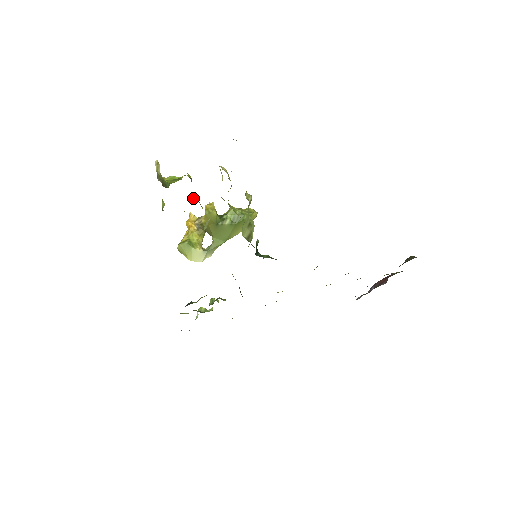
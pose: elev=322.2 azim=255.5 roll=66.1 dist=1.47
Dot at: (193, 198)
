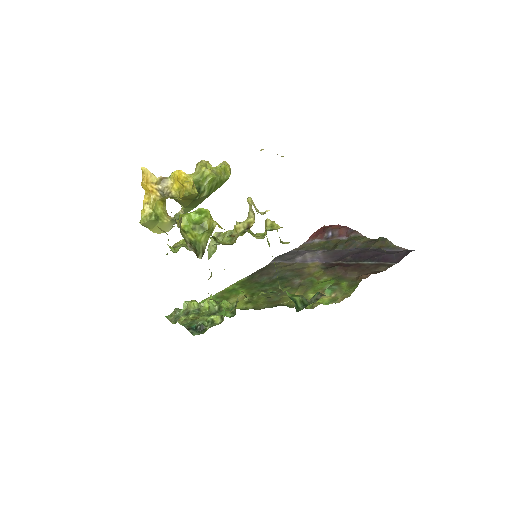
Dot at: (216, 241)
